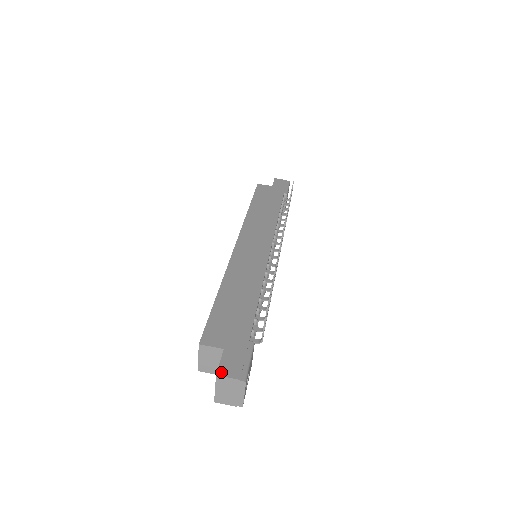
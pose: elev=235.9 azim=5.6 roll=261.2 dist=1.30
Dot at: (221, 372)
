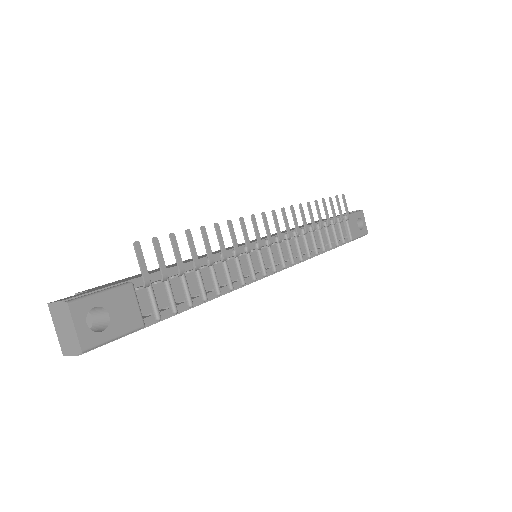
Dot at: (56, 301)
